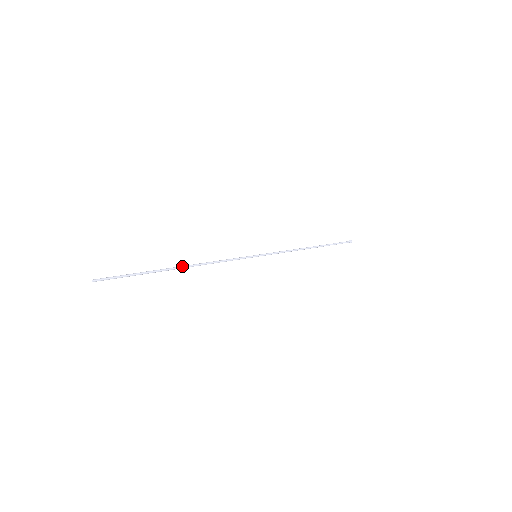
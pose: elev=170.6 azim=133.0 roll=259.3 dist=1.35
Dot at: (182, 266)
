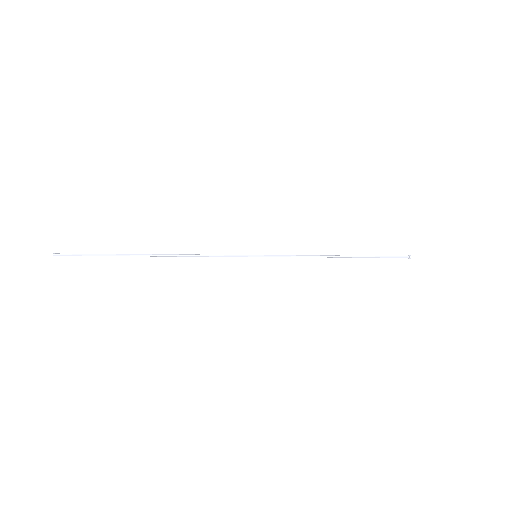
Dot at: (156, 254)
